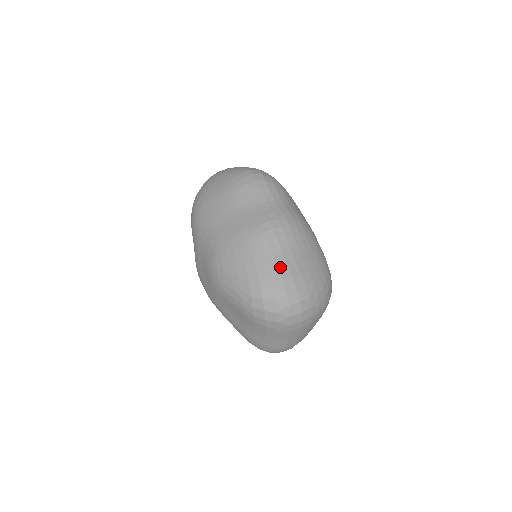
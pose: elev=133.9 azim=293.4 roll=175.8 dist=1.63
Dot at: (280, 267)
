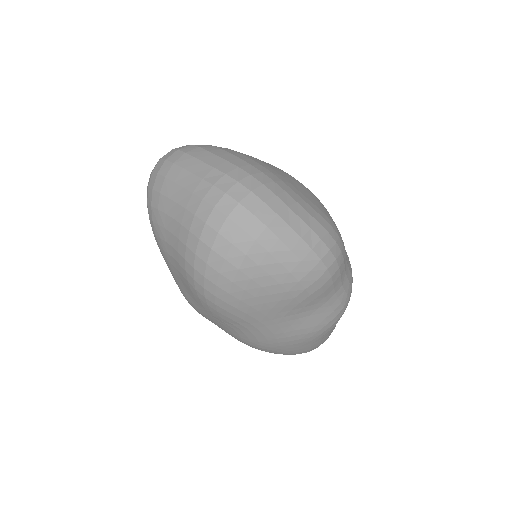
Dot at: occluded
